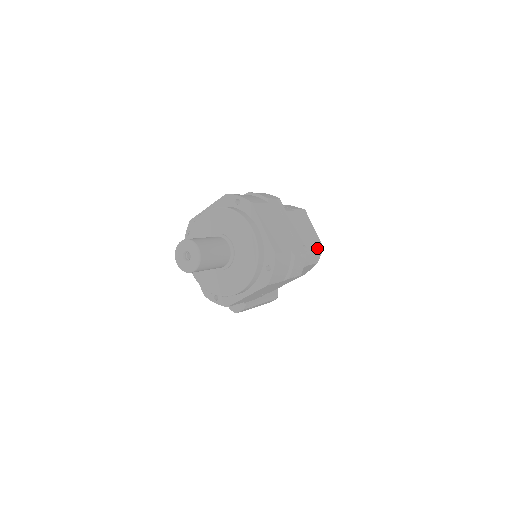
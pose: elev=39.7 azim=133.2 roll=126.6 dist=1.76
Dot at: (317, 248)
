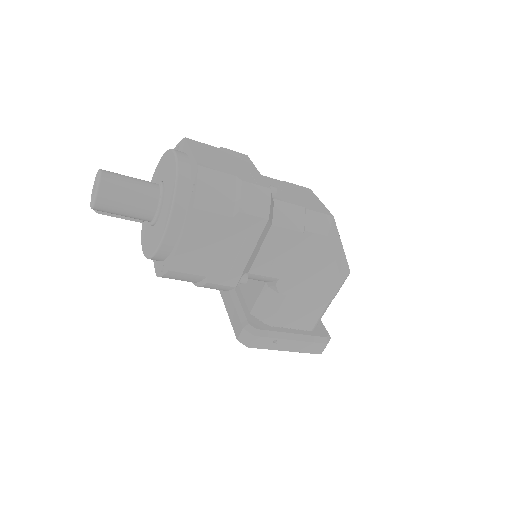
Dot at: (317, 211)
